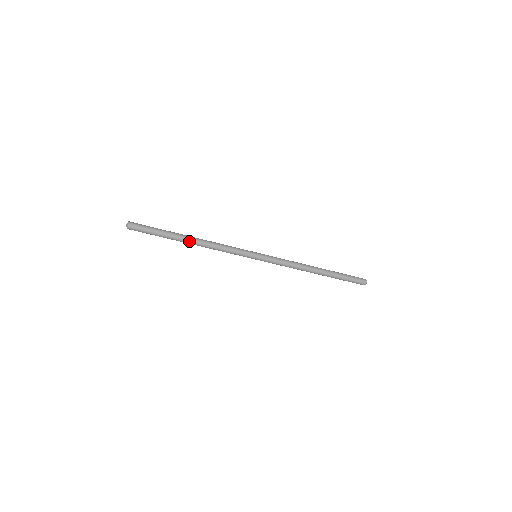
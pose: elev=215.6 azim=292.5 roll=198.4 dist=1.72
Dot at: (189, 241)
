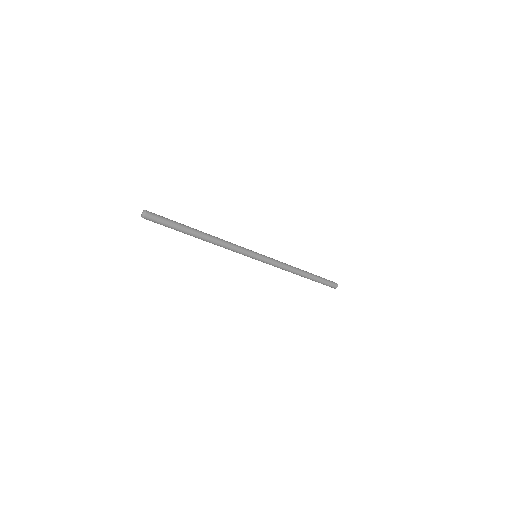
Dot at: (200, 238)
